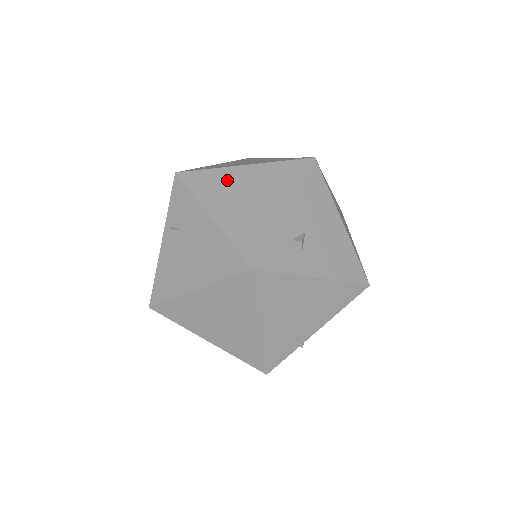
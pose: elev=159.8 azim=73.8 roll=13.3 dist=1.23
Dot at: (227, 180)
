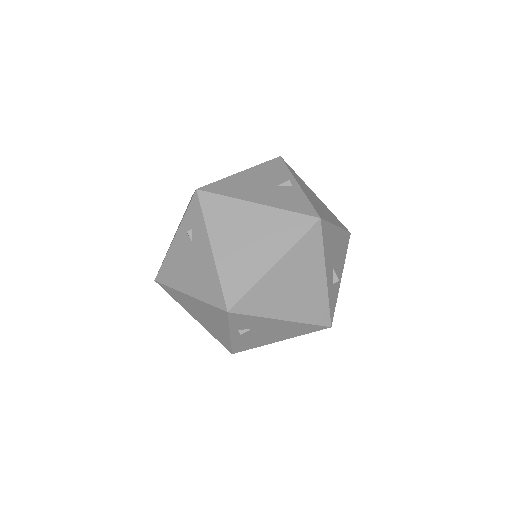
Dot at: (272, 287)
